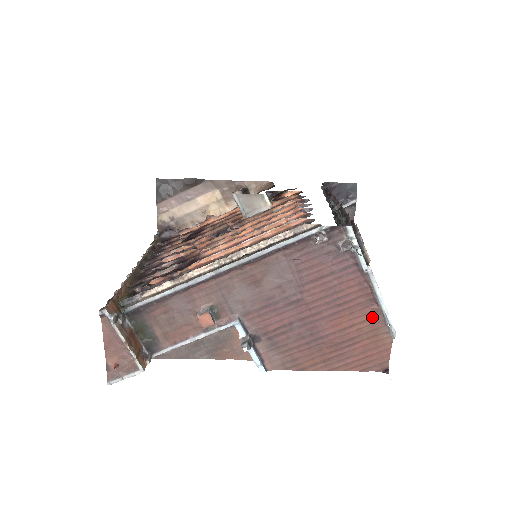
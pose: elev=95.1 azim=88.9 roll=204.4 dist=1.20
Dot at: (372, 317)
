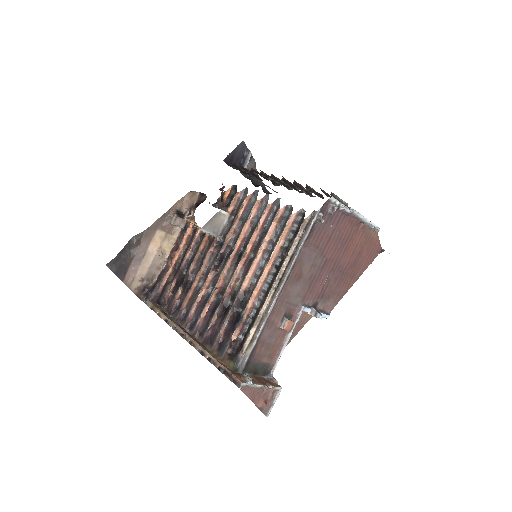
Dot at: (363, 232)
